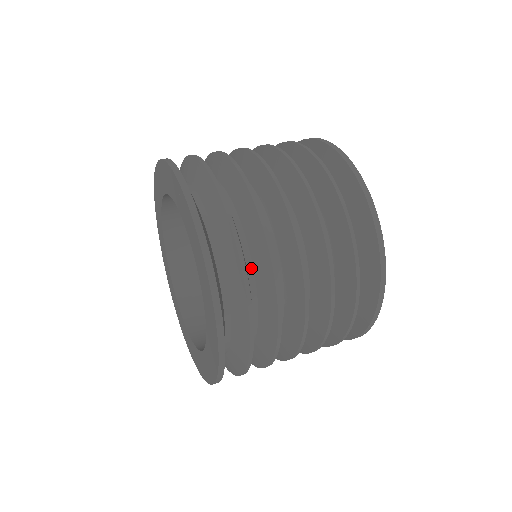
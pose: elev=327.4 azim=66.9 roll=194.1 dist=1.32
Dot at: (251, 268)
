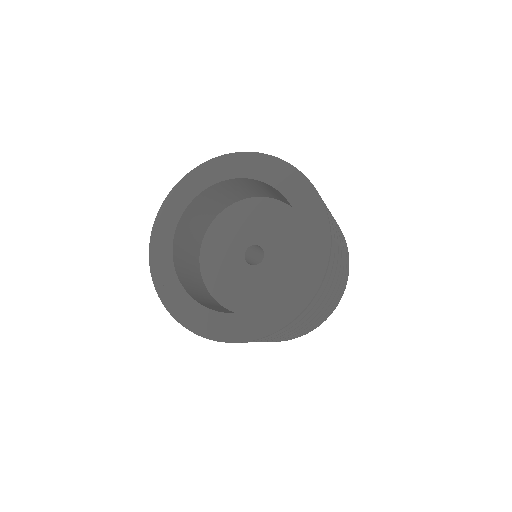
Dot at: occluded
